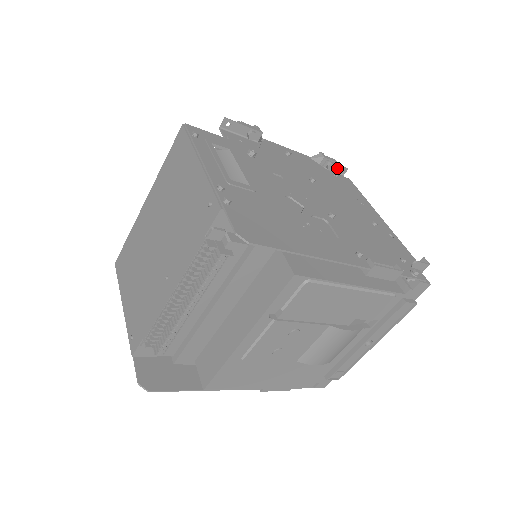
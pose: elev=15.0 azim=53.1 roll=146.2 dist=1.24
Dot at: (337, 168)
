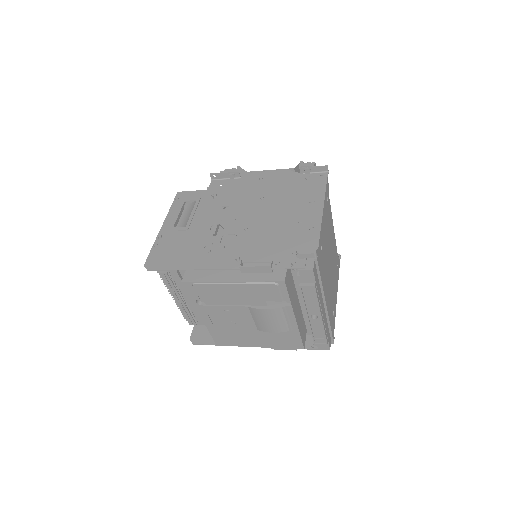
Dot at: (317, 169)
